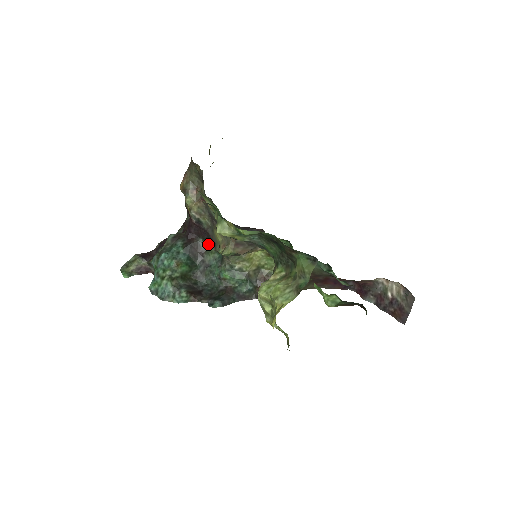
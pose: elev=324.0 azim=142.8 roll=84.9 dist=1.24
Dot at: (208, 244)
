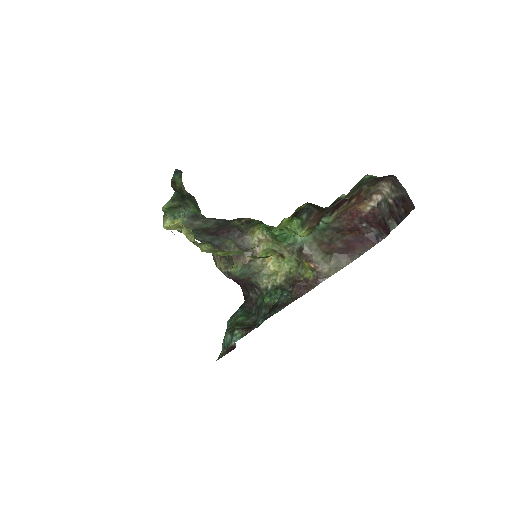
Dot at: (256, 293)
